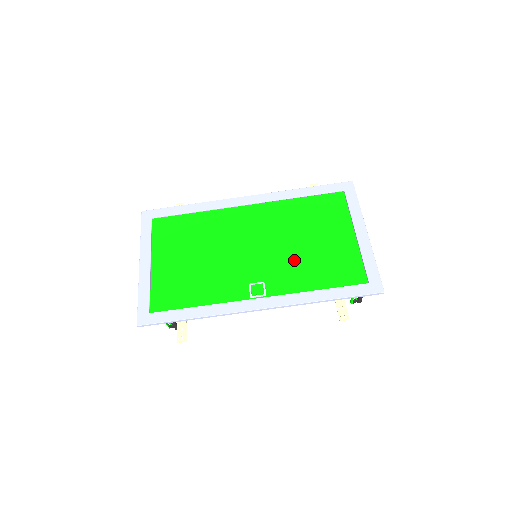
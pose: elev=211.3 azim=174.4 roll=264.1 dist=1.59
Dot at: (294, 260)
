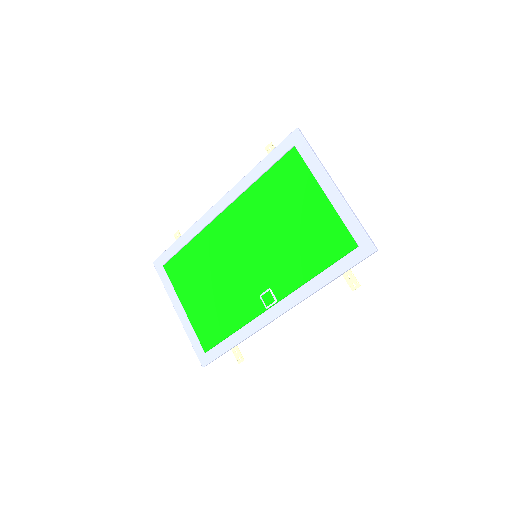
Dot at: (283, 253)
